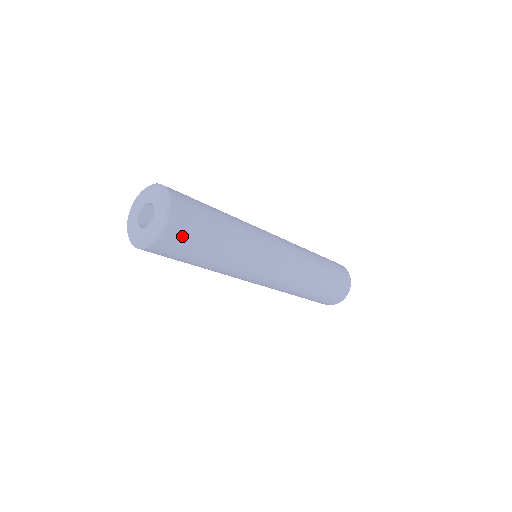
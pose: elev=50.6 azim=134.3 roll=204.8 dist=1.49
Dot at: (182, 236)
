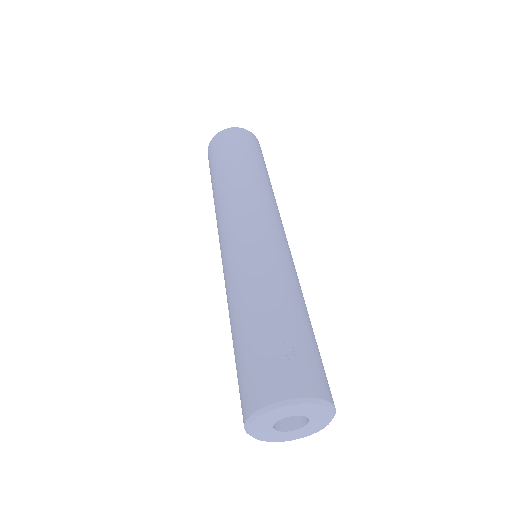
Dot at: occluded
